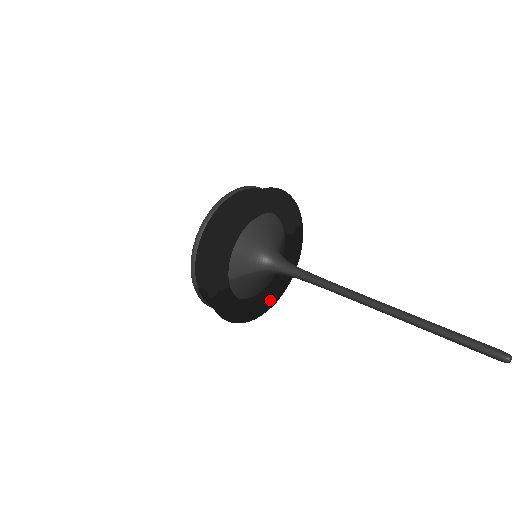
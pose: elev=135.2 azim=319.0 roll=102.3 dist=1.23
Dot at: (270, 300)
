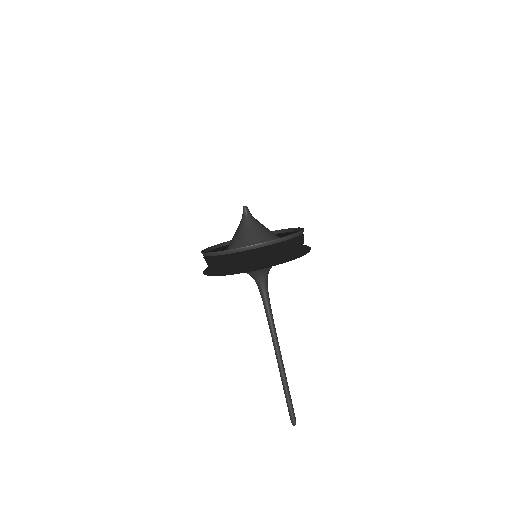
Dot at: occluded
